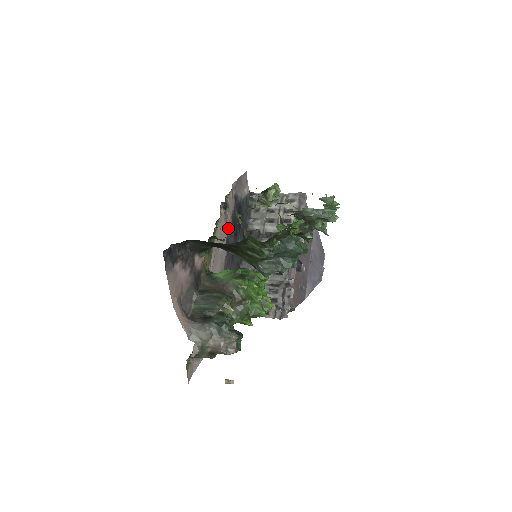
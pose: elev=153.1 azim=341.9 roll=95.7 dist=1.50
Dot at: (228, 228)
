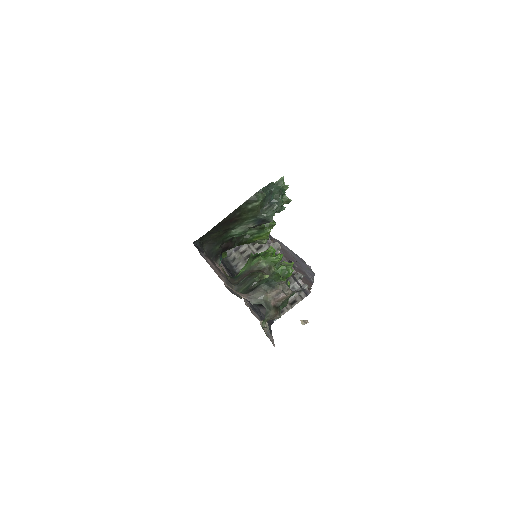
Dot at: occluded
